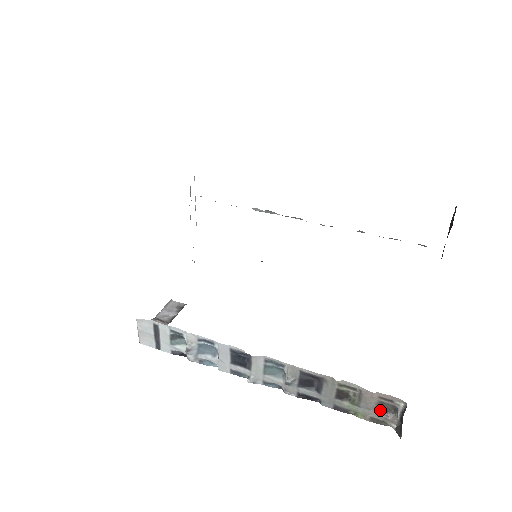
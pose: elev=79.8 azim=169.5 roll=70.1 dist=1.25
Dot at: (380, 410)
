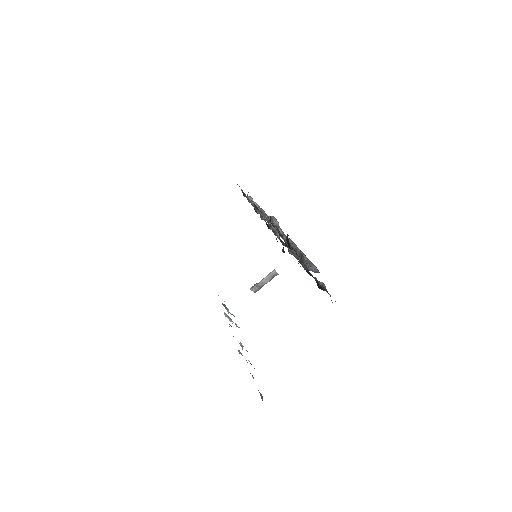
Dot at: occluded
